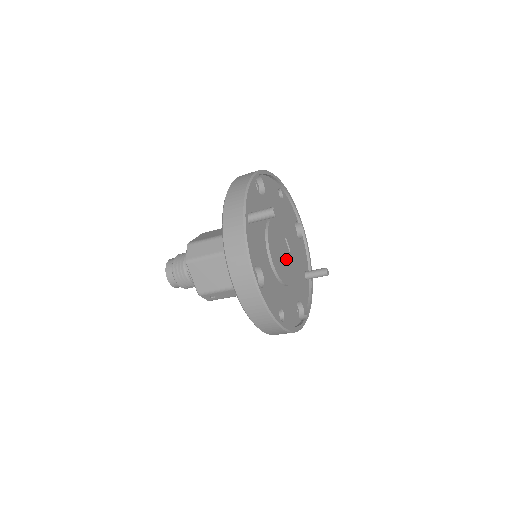
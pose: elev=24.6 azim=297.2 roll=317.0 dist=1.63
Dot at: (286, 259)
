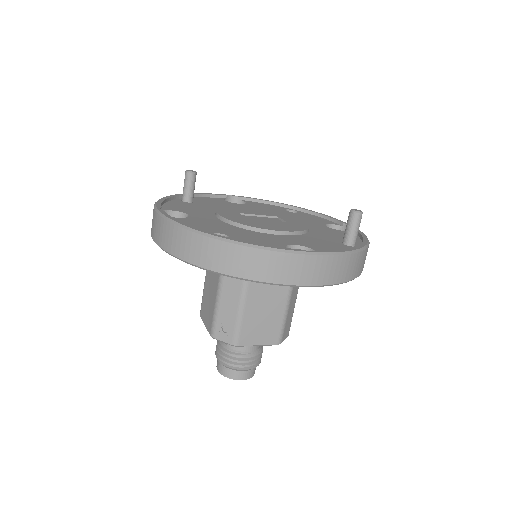
Dot at: (266, 221)
